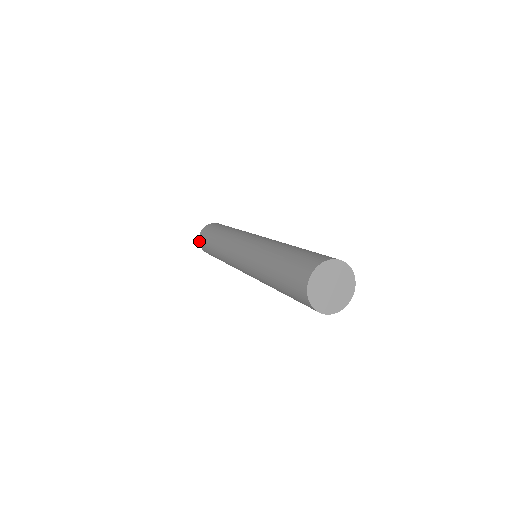
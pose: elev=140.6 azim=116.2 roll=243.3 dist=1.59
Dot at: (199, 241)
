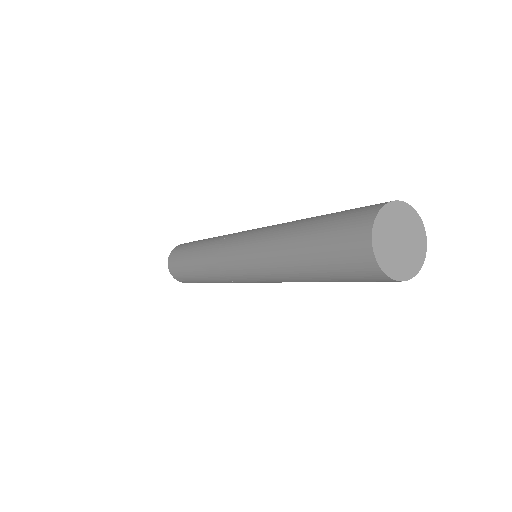
Dot at: (168, 266)
